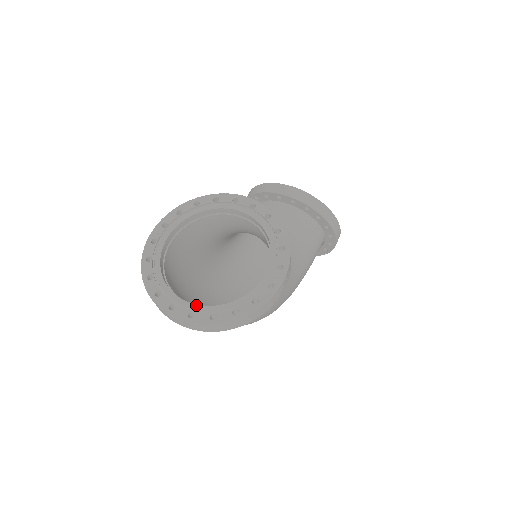
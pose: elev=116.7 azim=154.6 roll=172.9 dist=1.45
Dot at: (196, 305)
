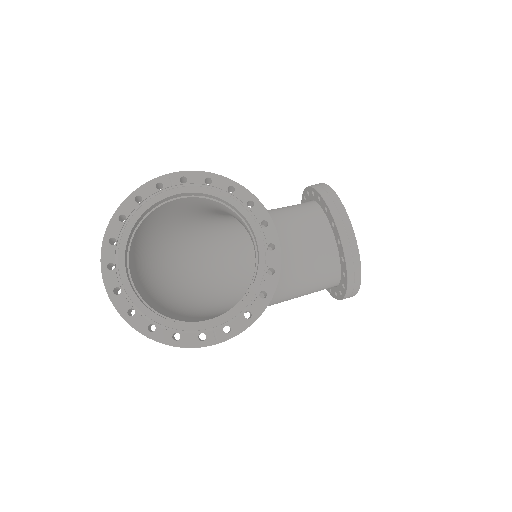
Dot at: (130, 286)
